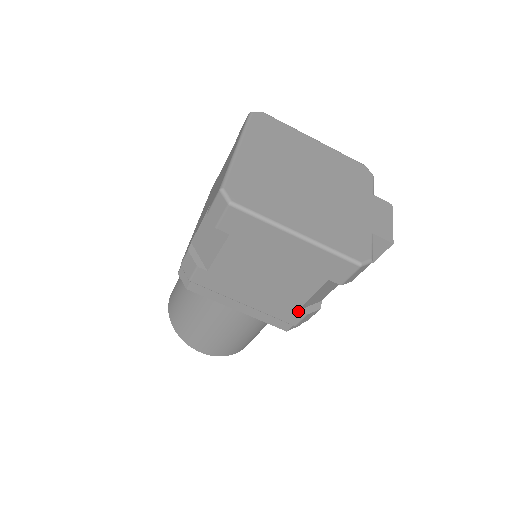
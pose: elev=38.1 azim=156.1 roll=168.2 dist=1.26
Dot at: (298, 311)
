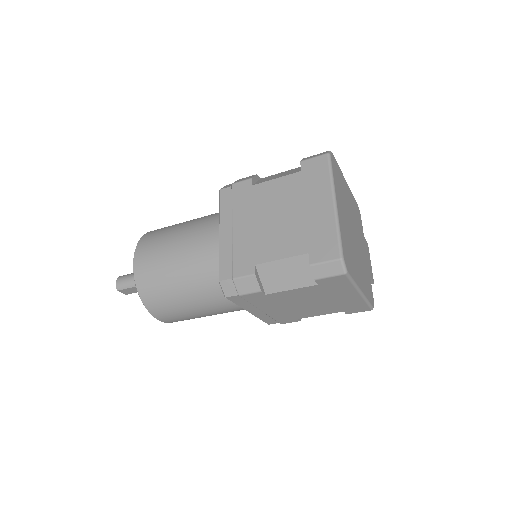
Dot at: (297, 319)
